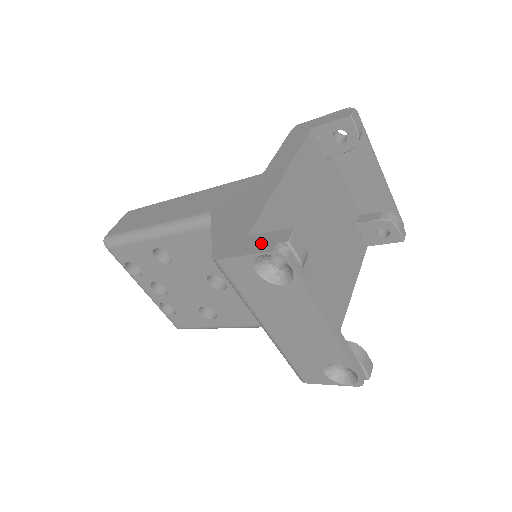
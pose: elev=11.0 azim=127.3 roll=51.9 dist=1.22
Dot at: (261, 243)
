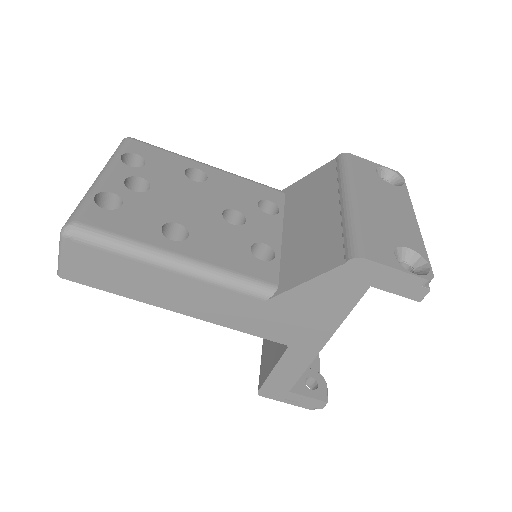
Dot at: occluded
